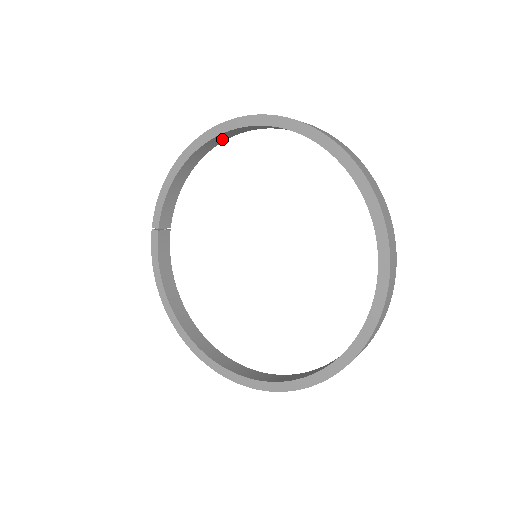
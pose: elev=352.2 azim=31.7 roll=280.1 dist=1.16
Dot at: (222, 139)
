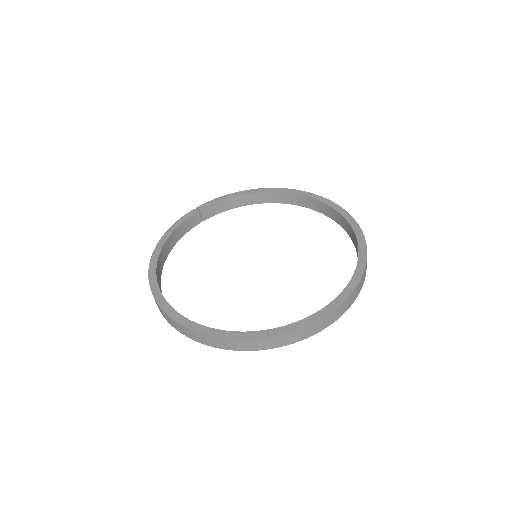
Dot at: (285, 200)
